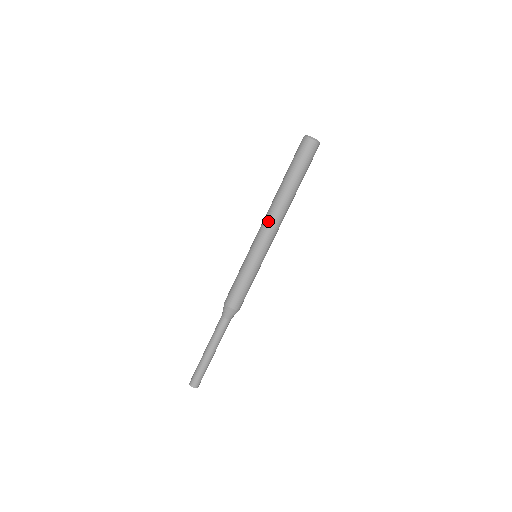
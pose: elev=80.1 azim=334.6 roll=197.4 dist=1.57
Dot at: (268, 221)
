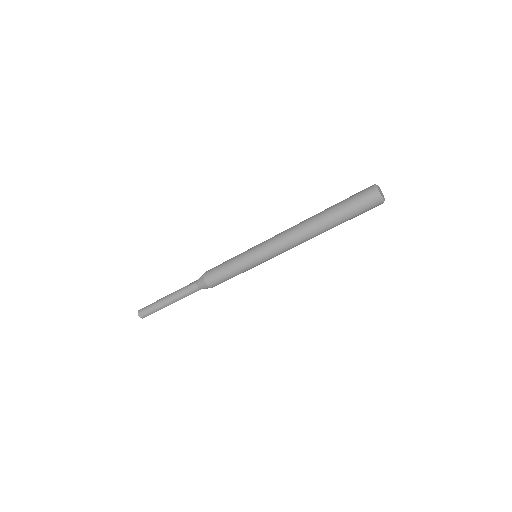
Dot at: (284, 235)
